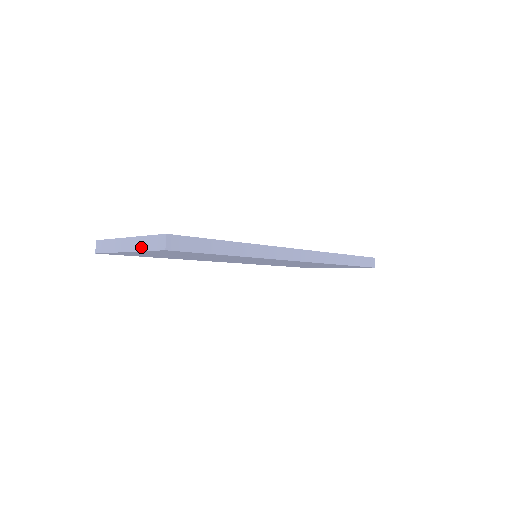
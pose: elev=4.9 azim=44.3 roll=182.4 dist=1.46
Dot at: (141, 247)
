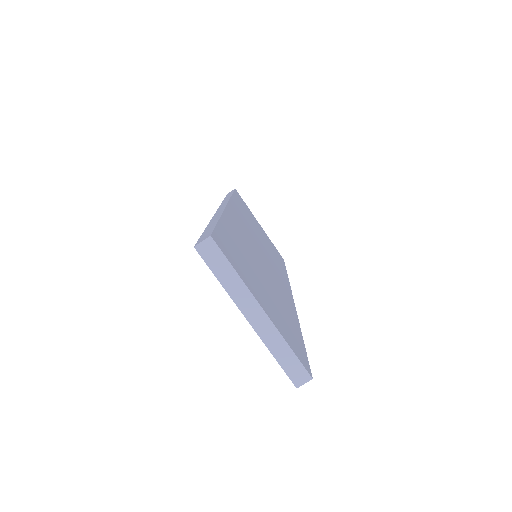
Dot at: (272, 346)
